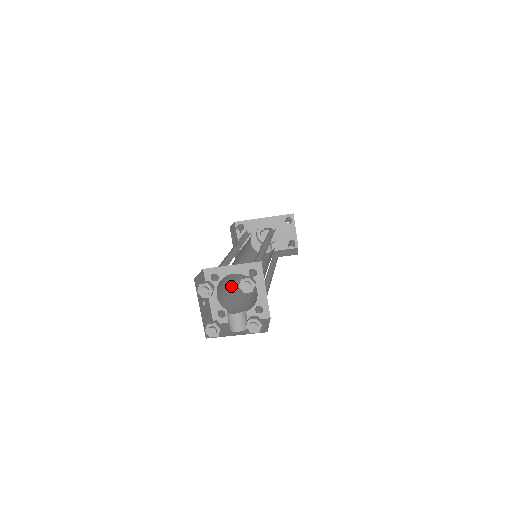
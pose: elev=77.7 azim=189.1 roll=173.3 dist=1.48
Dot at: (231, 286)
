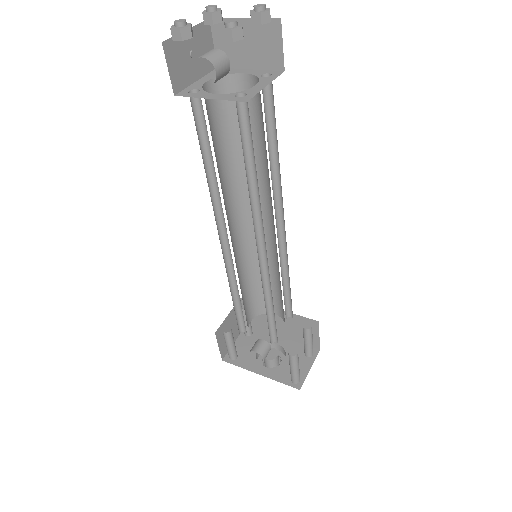
Dot at: (217, 163)
